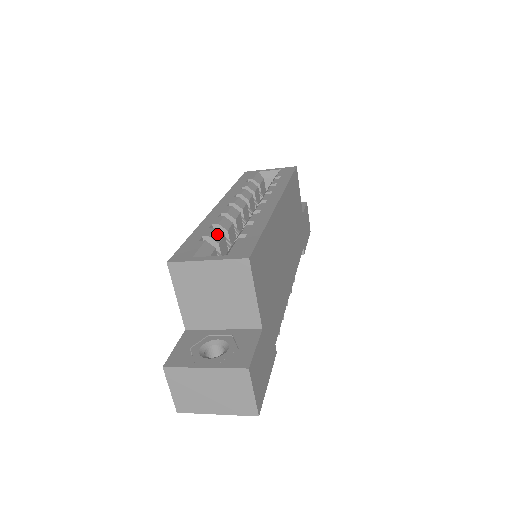
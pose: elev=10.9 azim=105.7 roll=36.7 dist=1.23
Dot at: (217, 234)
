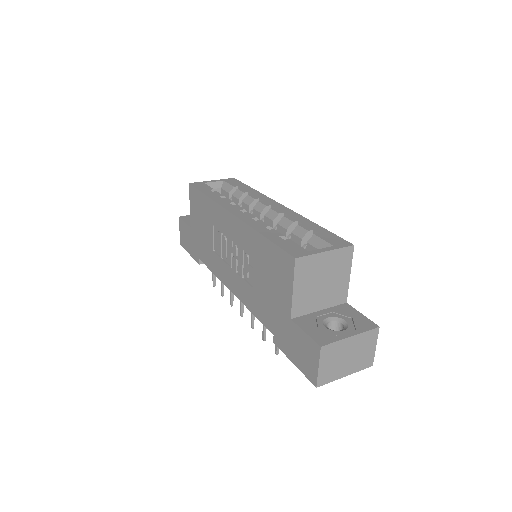
Dot at: occluded
